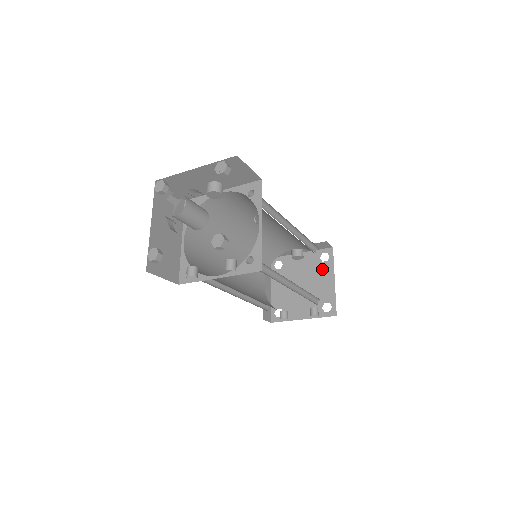
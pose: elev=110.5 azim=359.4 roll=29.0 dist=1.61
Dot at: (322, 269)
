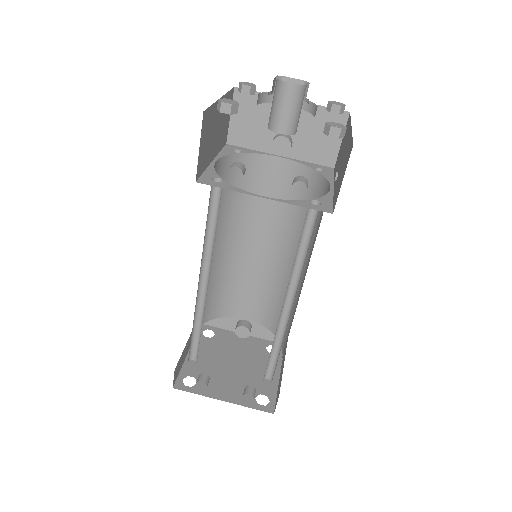
Dot at: (266, 359)
